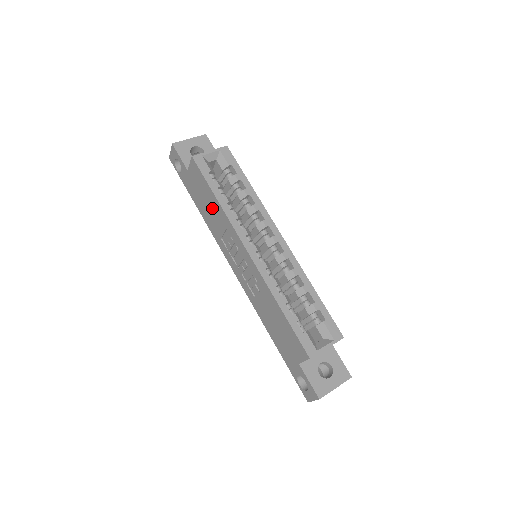
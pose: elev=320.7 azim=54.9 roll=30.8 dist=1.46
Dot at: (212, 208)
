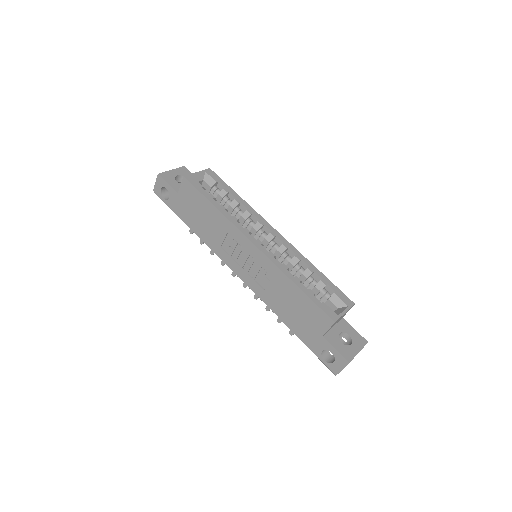
Dot at: (209, 219)
